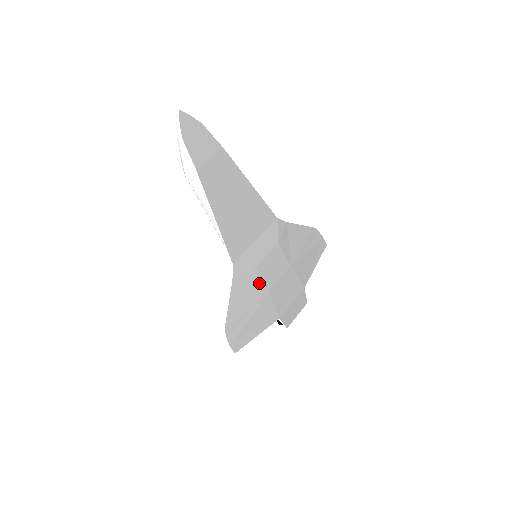
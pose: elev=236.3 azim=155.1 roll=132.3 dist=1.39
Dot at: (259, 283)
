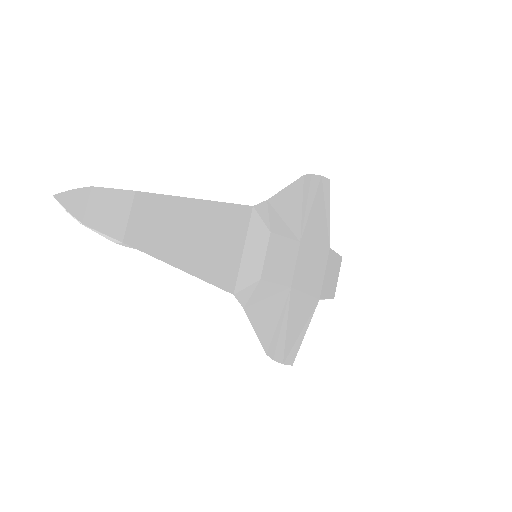
Dot at: (275, 288)
